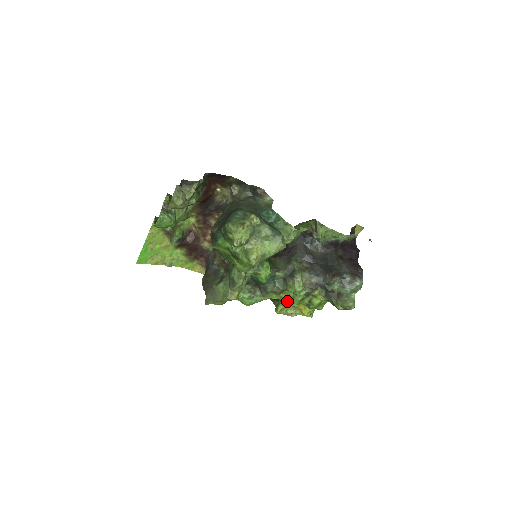
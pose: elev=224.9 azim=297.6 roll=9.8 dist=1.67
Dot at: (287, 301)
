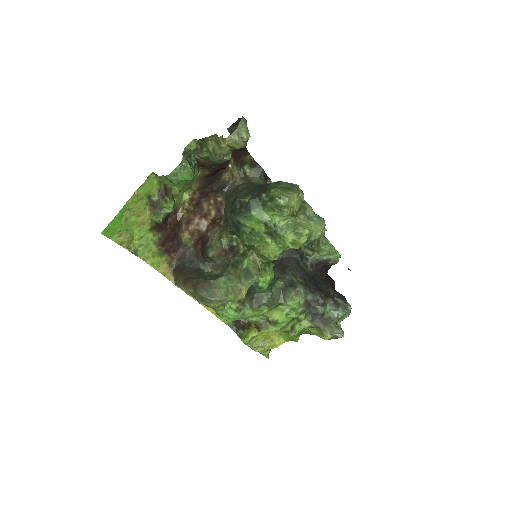
Dot at: (274, 322)
